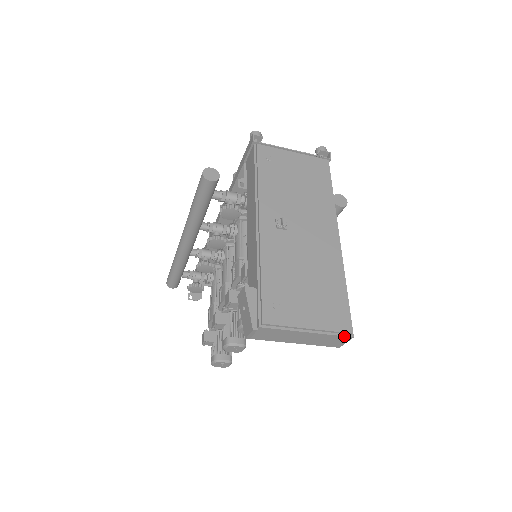
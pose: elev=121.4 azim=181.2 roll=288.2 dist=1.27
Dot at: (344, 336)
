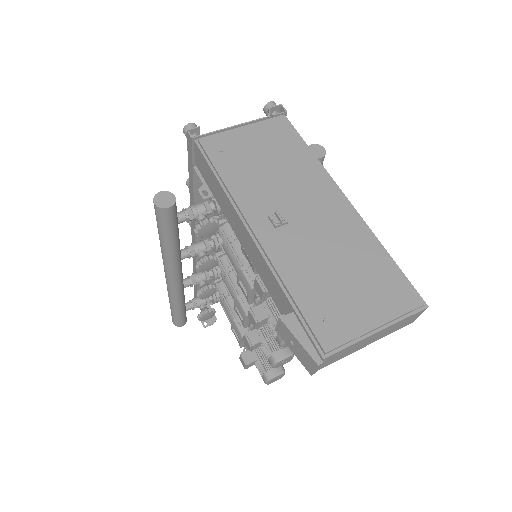
Dot at: (418, 312)
